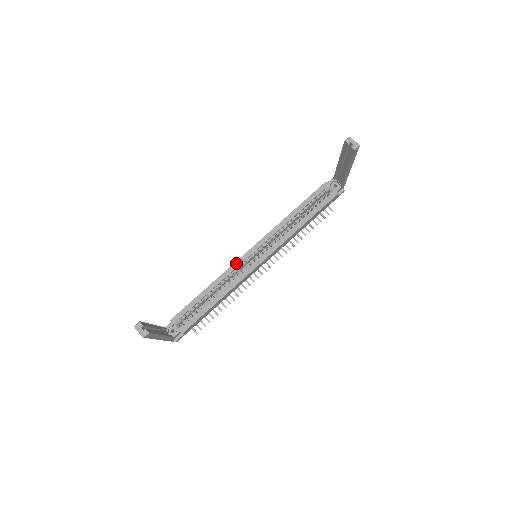
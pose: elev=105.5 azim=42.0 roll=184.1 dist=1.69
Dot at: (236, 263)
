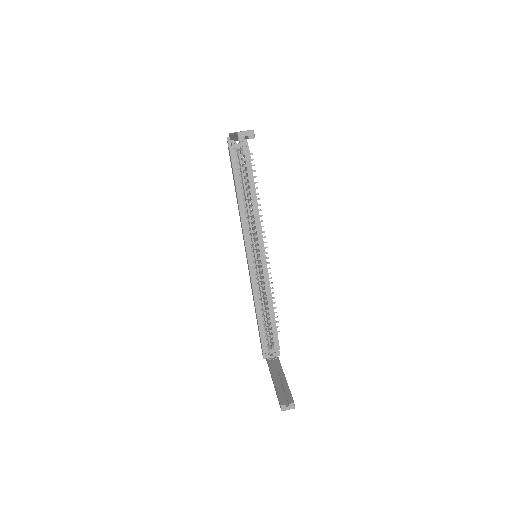
Dot at: (252, 277)
